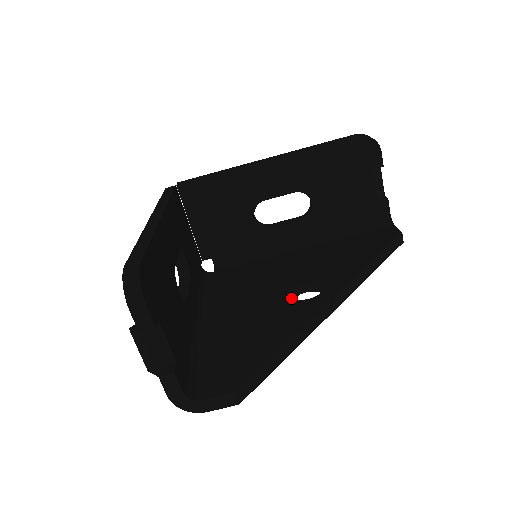
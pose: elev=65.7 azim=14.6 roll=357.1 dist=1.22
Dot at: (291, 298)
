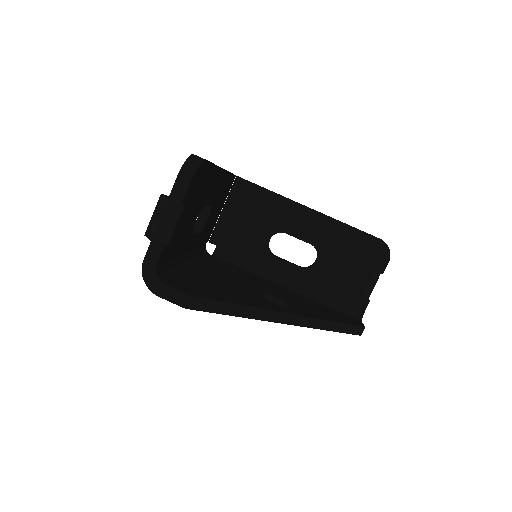
Dot at: (262, 296)
